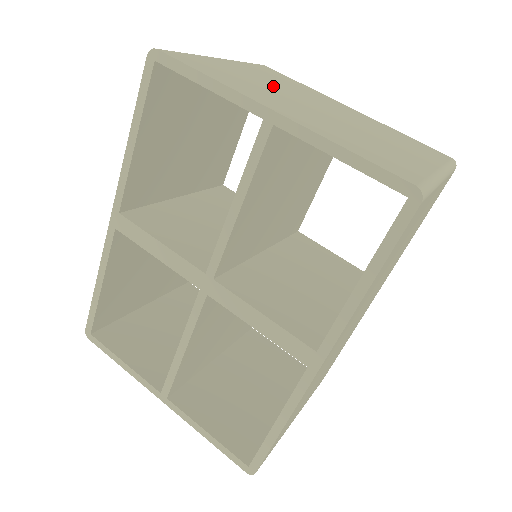
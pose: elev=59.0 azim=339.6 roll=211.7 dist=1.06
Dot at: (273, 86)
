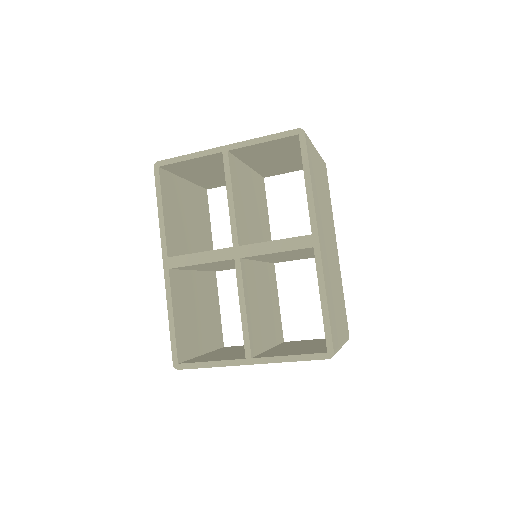
Dot at: occluded
